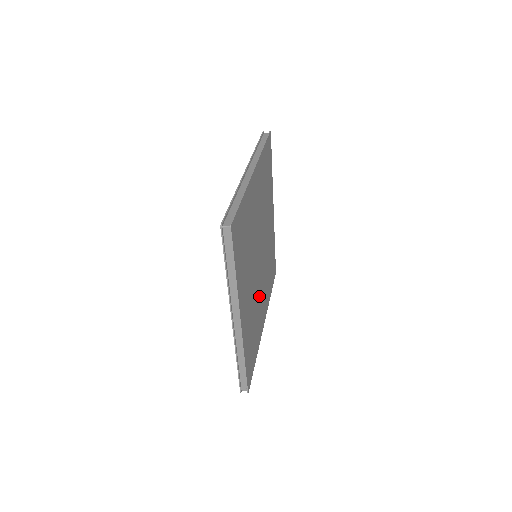
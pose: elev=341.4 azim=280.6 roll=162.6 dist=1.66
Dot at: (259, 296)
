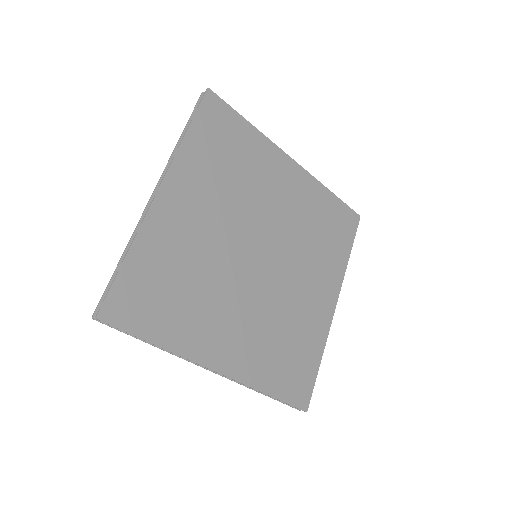
Dot at: (227, 293)
